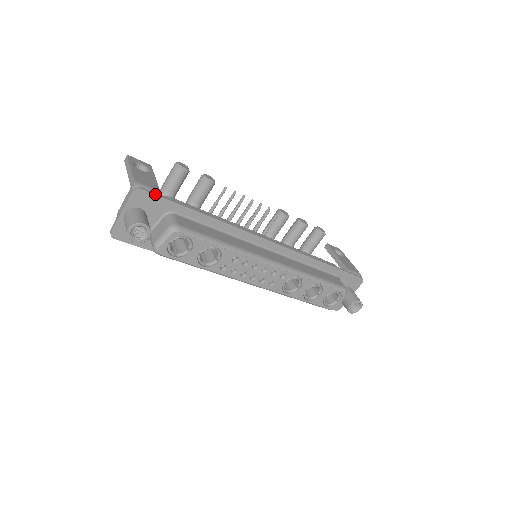
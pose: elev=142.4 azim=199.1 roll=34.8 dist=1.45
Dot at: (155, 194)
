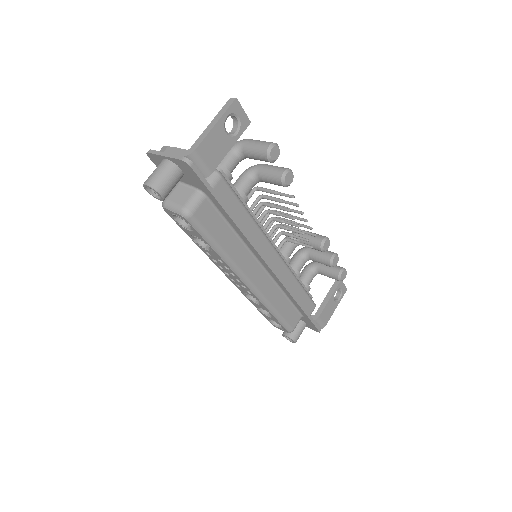
Dot at: (199, 177)
